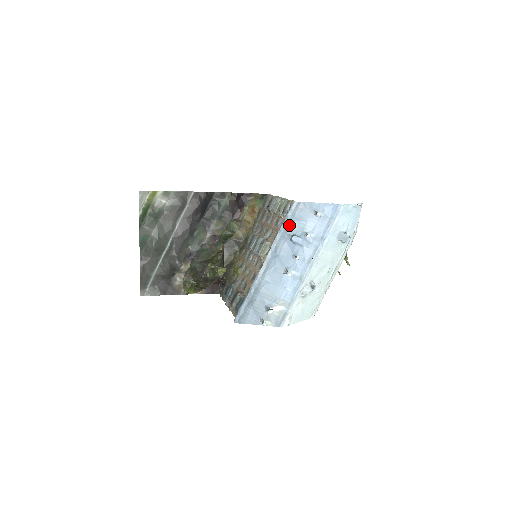
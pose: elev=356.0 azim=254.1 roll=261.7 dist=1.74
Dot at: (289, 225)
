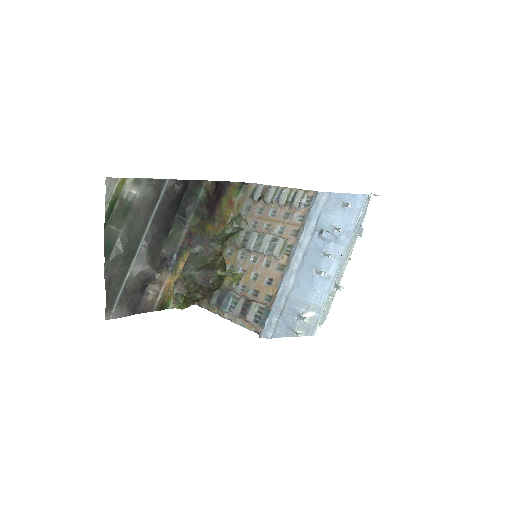
Dot at: (317, 219)
